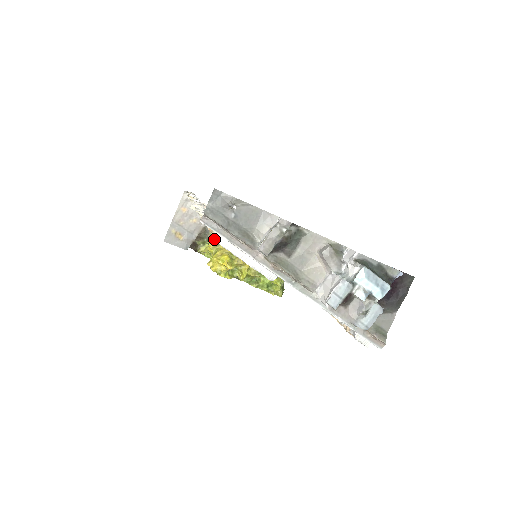
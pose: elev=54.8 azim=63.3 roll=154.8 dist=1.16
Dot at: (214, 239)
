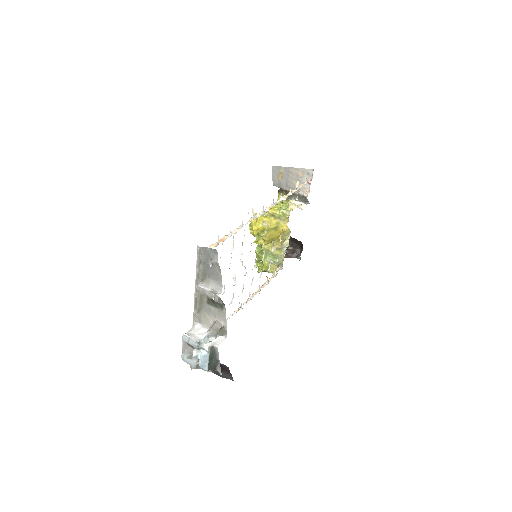
Dot at: occluded
